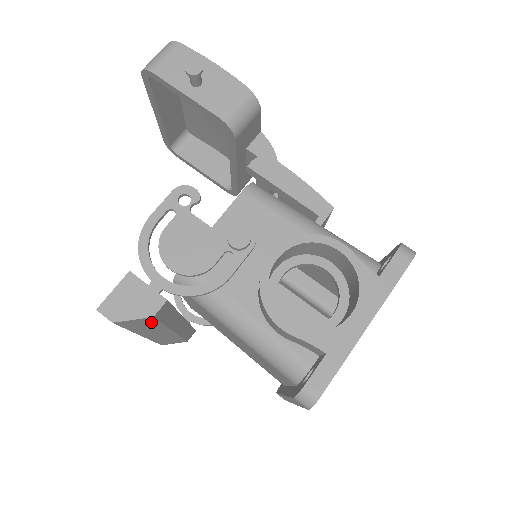
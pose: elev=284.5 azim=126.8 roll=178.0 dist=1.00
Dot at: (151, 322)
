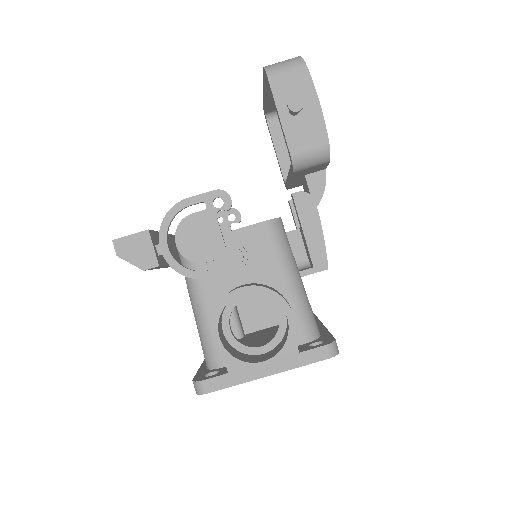
Dot at: occluded
